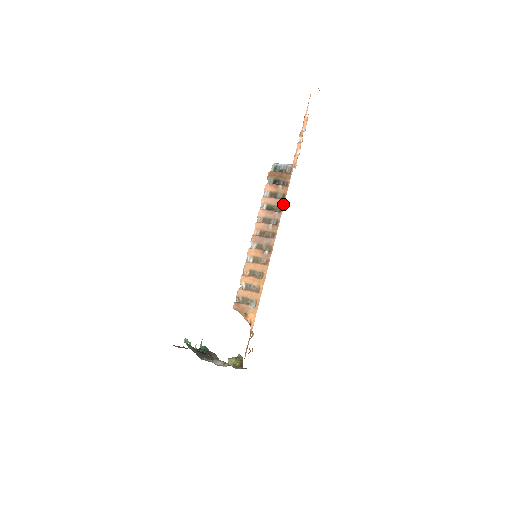
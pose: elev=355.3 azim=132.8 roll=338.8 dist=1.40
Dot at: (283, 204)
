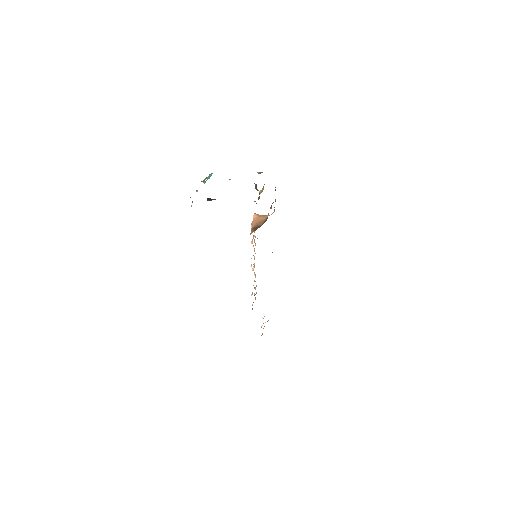
Dot at: occluded
